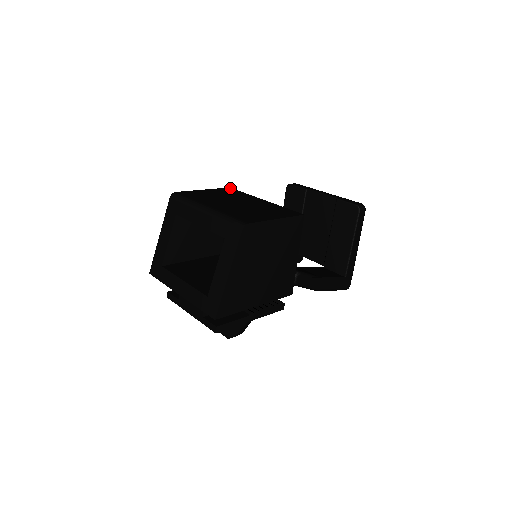
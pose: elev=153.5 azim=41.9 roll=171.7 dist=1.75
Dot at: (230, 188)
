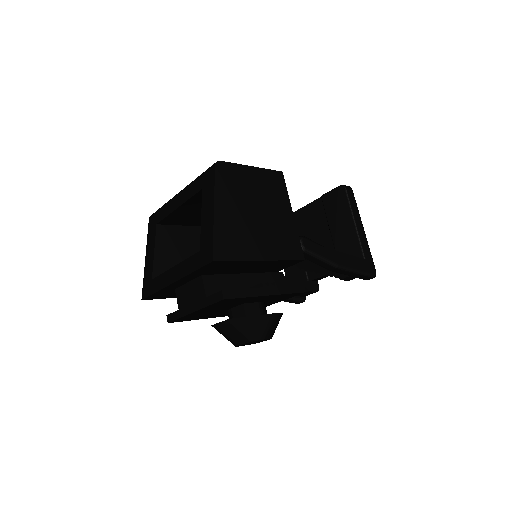
Dot at: occluded
